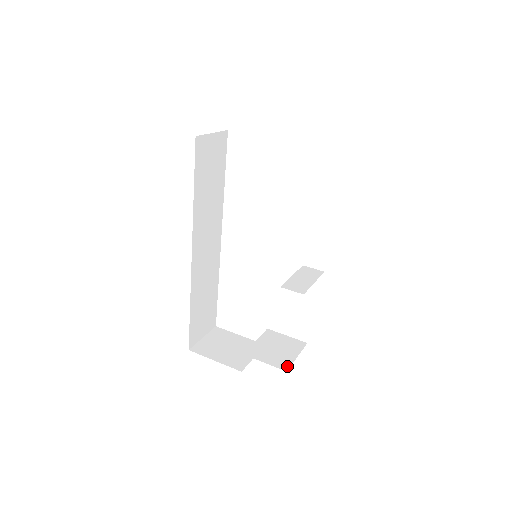
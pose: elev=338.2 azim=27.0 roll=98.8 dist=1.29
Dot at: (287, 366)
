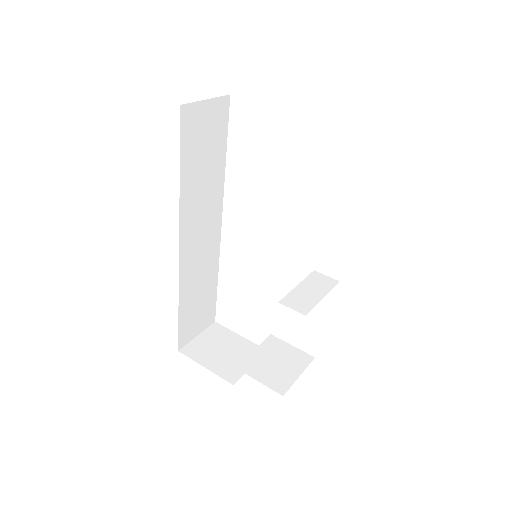
Dot at: (285, 388)
